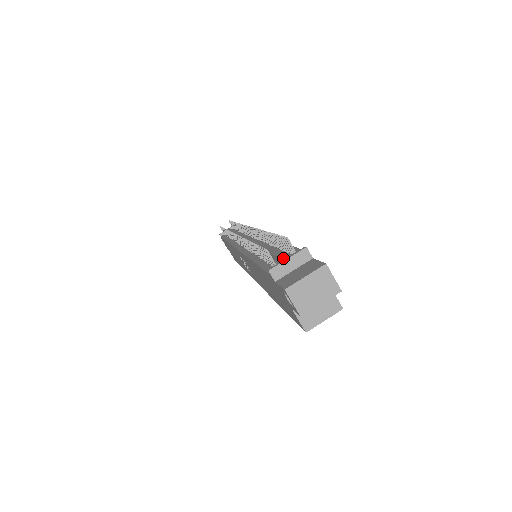
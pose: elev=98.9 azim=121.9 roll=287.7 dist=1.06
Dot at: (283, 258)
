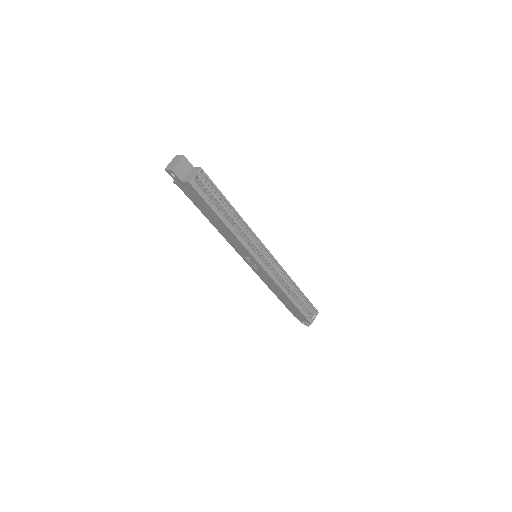
Dot at: occluded
